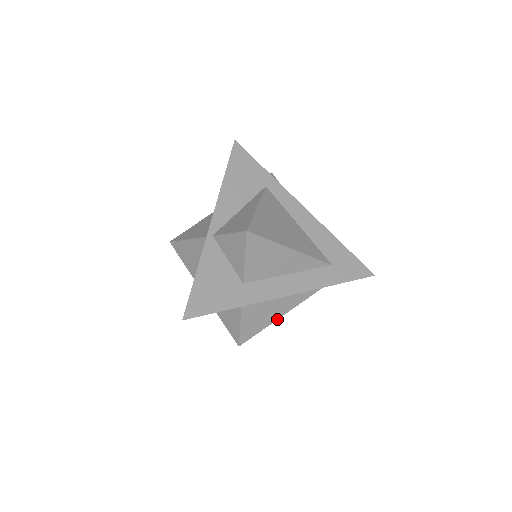
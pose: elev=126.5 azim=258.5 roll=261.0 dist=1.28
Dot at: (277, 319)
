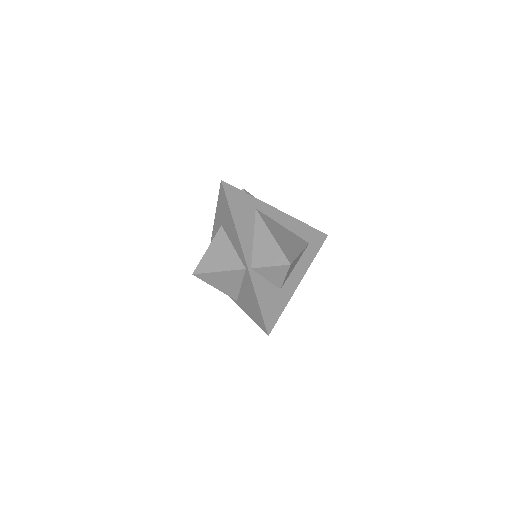
Dot at: occluded
